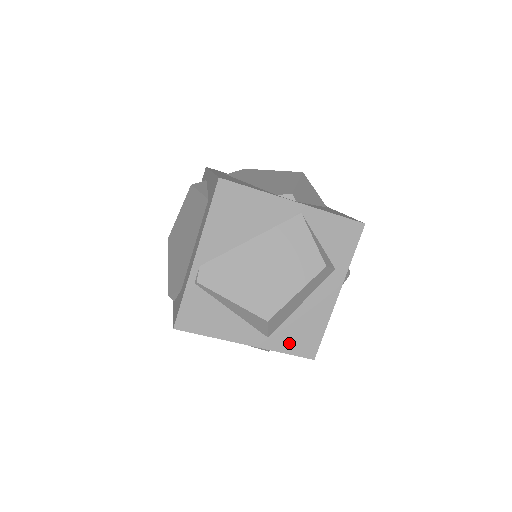
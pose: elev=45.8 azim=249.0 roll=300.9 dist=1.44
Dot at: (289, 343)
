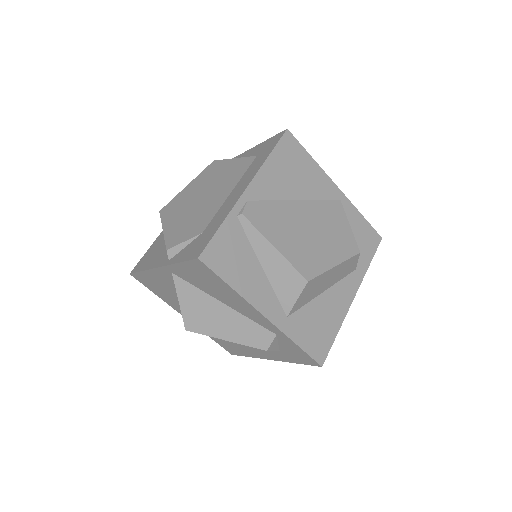
Dot at: (304, 334)
